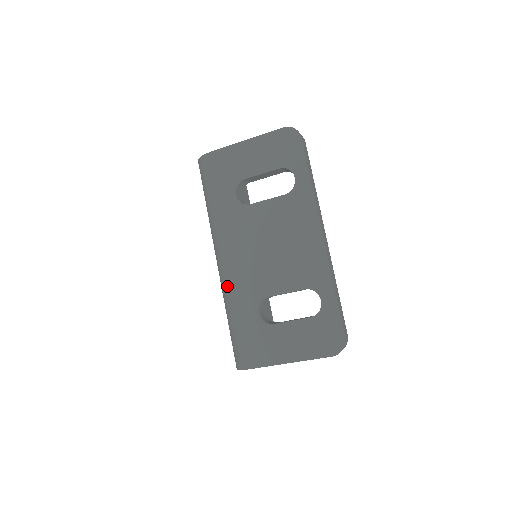
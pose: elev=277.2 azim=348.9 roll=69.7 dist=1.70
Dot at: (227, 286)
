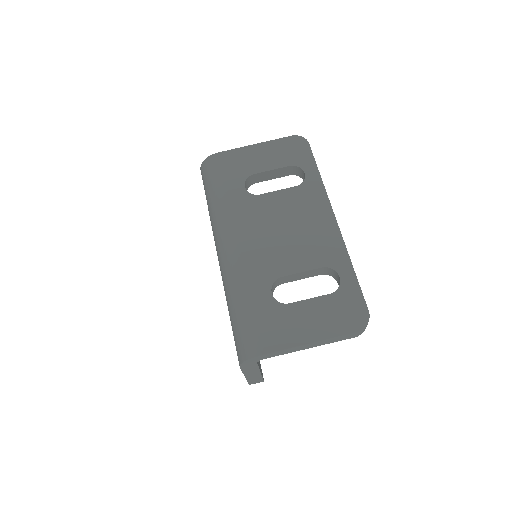
Dot at: (234, 270)
